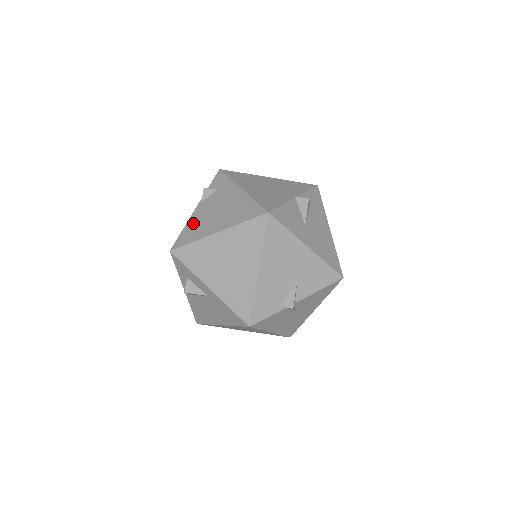
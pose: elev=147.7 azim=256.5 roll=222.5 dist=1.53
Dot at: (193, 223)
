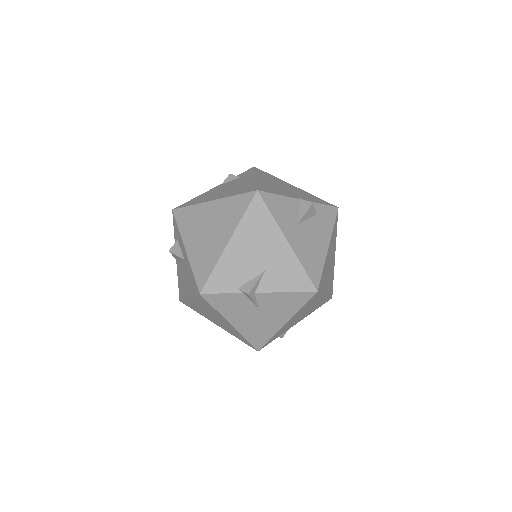
Dot at: (203, 195)
